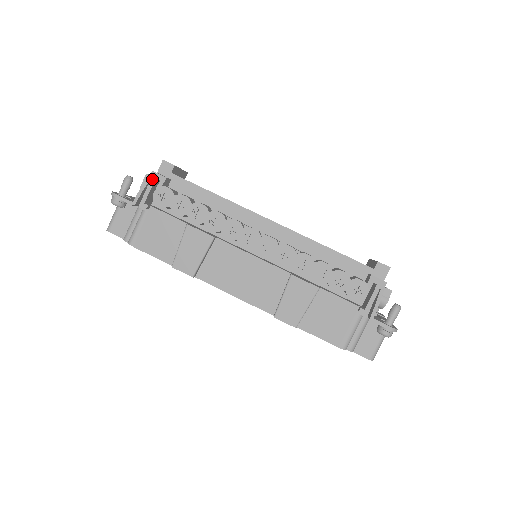
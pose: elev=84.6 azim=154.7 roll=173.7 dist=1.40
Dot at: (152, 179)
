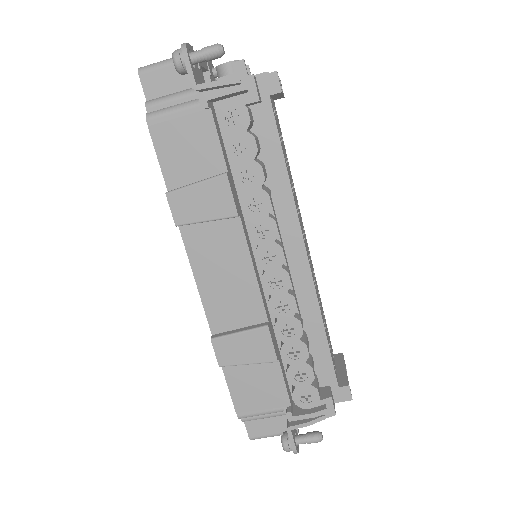
Dot at: (243, 84)
